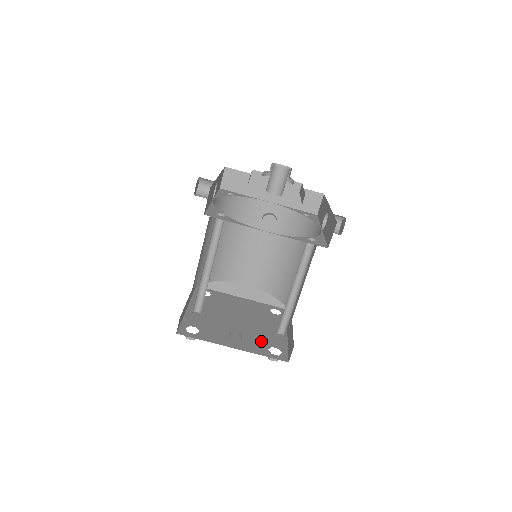
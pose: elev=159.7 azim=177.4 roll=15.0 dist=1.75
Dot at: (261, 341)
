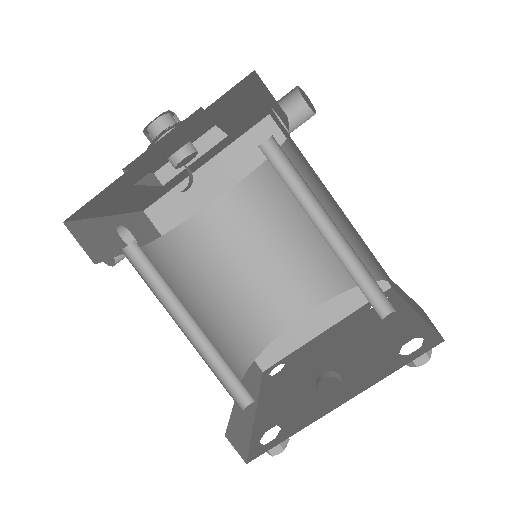
Dot at: (380, 354)
